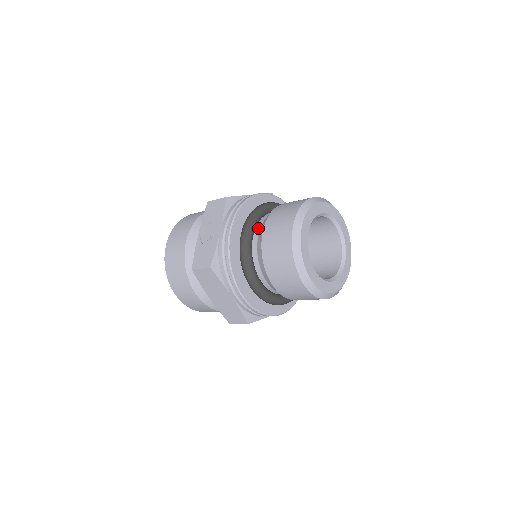
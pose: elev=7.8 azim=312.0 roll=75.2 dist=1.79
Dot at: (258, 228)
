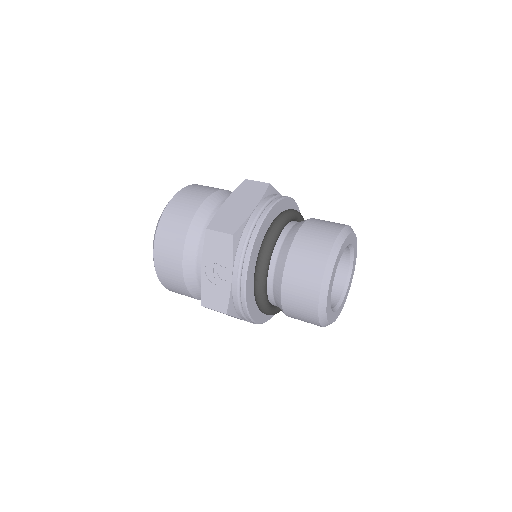
Dot at: (272, 267)
